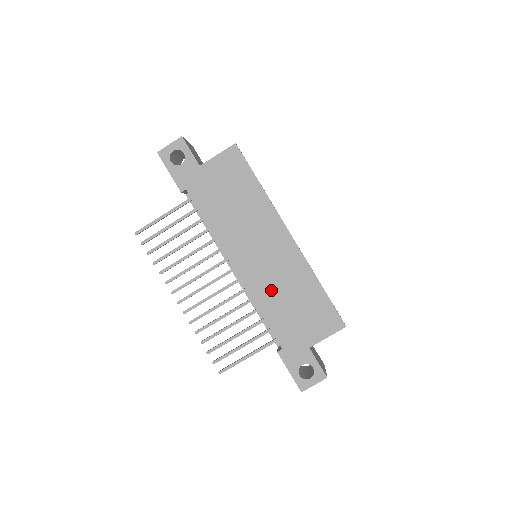
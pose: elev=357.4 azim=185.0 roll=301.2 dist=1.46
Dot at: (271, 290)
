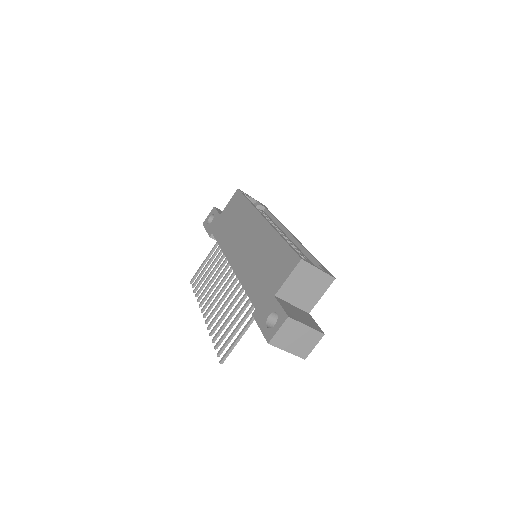
Dot at: (250, 265)
